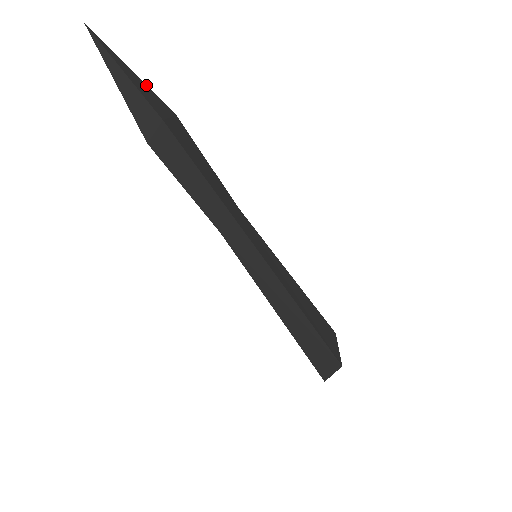
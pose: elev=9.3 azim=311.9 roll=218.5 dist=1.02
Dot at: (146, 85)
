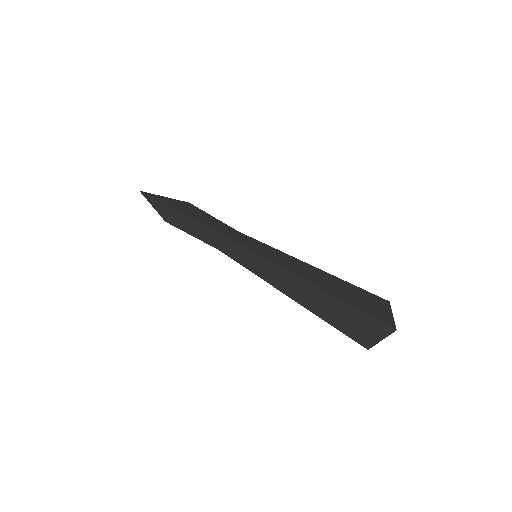
Dot at: (170, 198)
